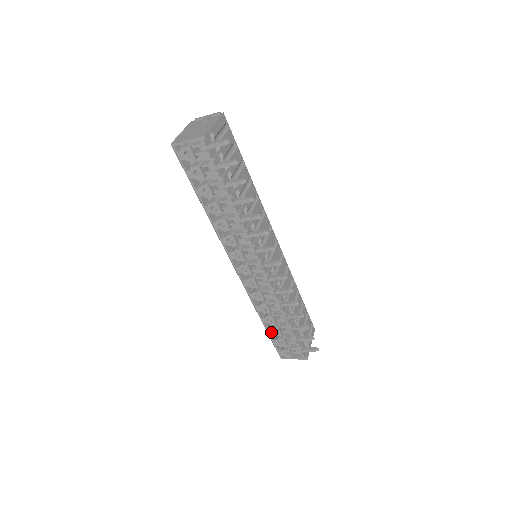
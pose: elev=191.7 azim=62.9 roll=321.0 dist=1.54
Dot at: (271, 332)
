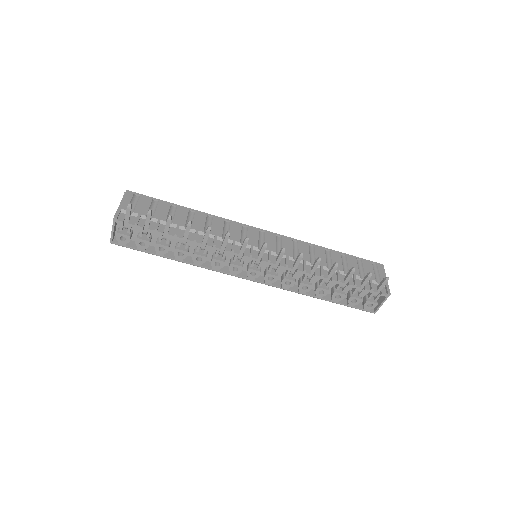
Dot at: (336, 300)
